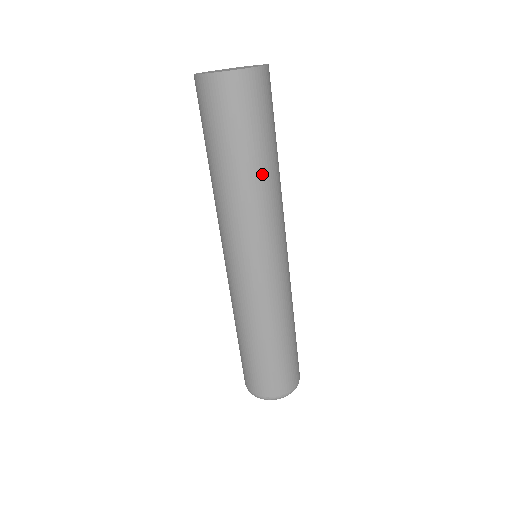
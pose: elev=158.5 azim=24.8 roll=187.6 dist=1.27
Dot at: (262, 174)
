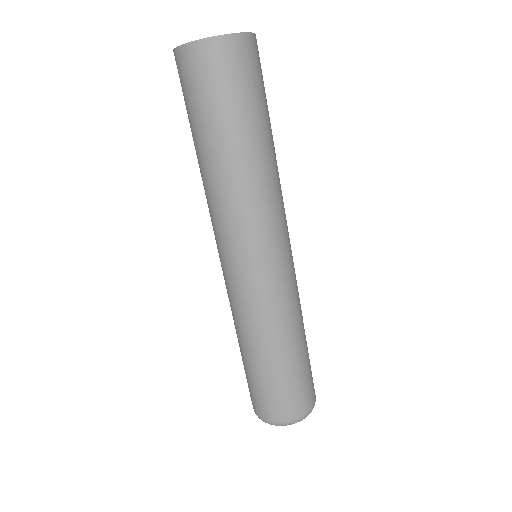
Dot at: (268, 151)
